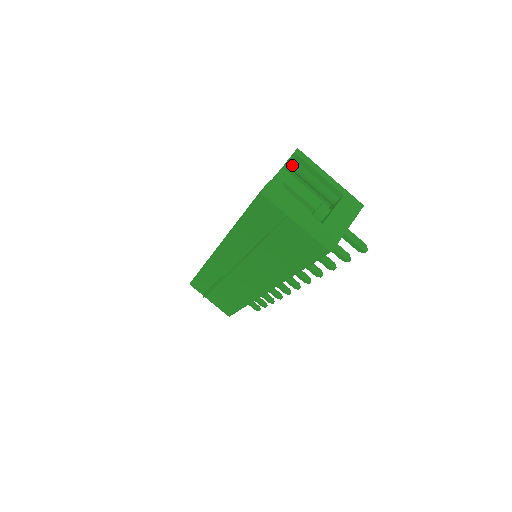
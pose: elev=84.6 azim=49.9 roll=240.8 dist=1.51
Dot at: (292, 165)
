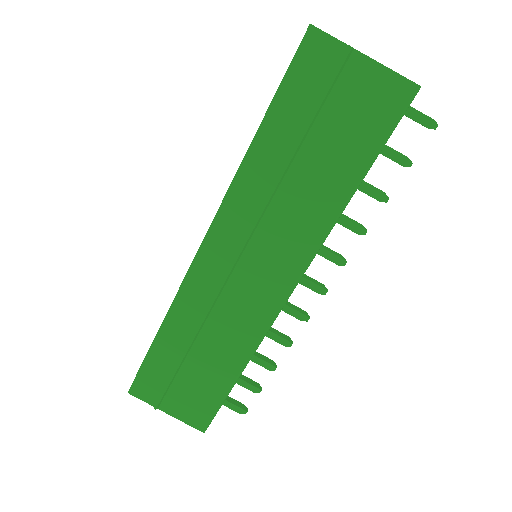
Dot at: occluded
